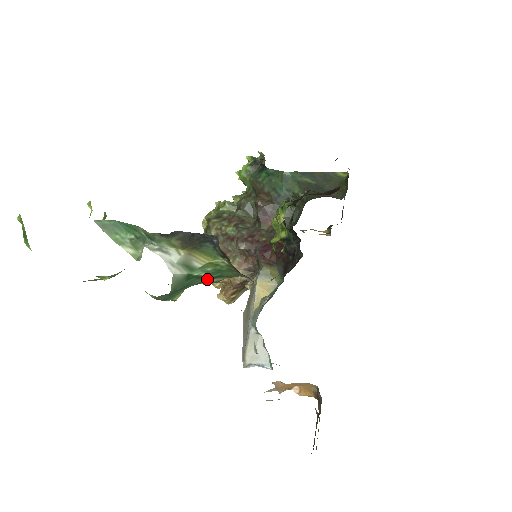
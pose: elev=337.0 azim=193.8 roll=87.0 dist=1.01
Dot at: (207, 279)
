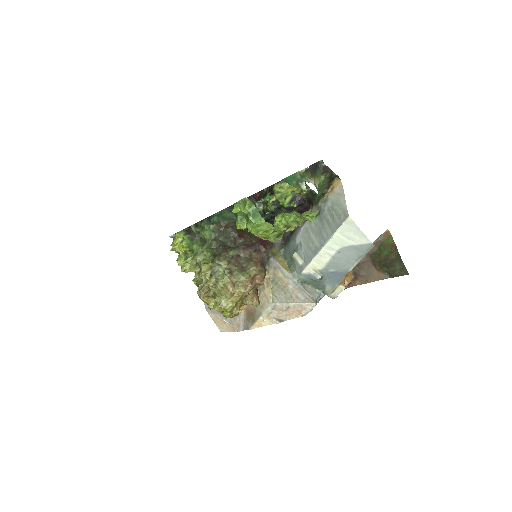
Dot at: occluded
